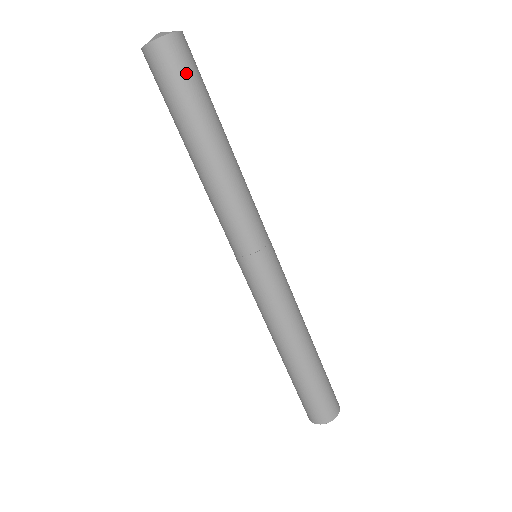
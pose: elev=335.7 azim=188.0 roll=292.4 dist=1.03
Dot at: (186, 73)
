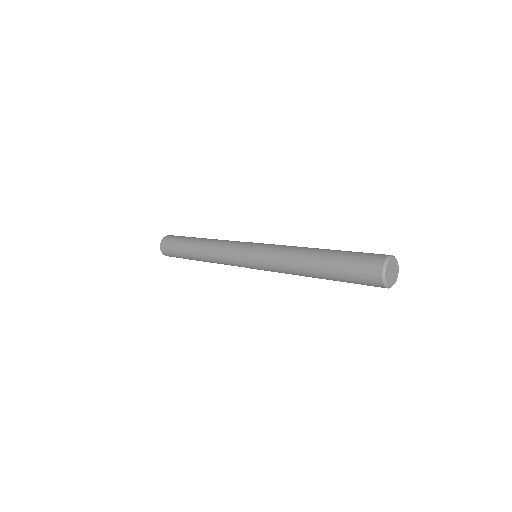
Dot at: (174, 239)
